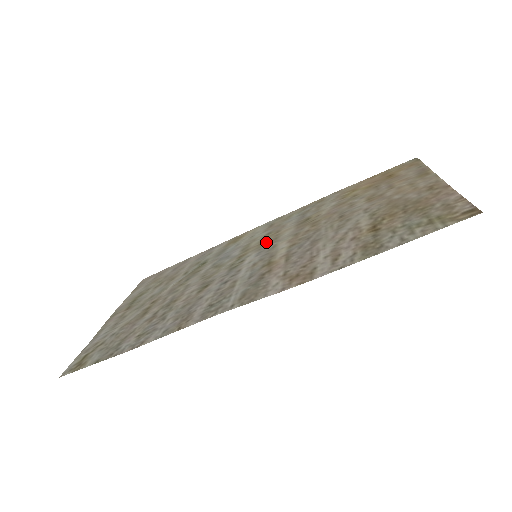
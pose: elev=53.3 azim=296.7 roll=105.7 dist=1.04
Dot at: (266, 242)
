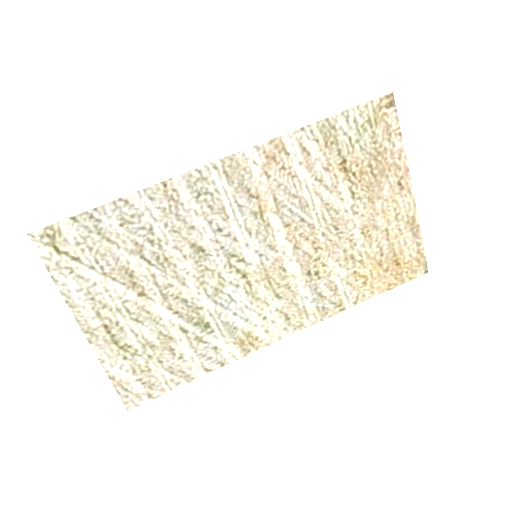
Dot at: (271, 273)
